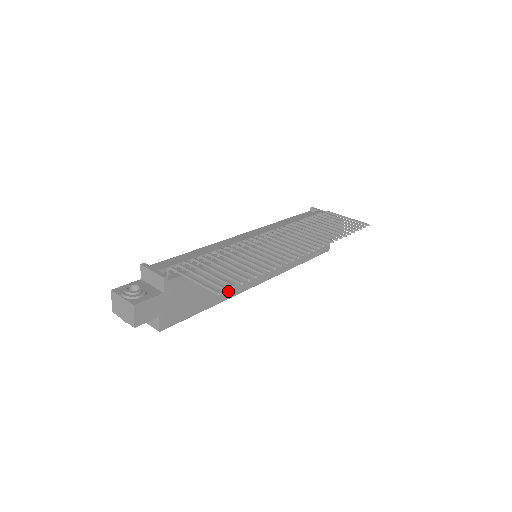
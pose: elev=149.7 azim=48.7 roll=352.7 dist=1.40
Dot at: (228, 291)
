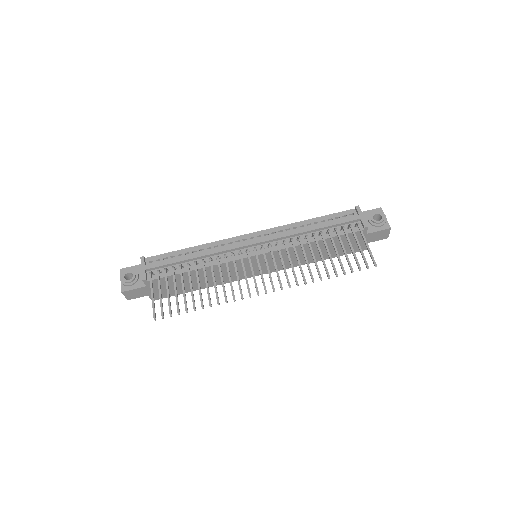
Dot at: (218, 281)
